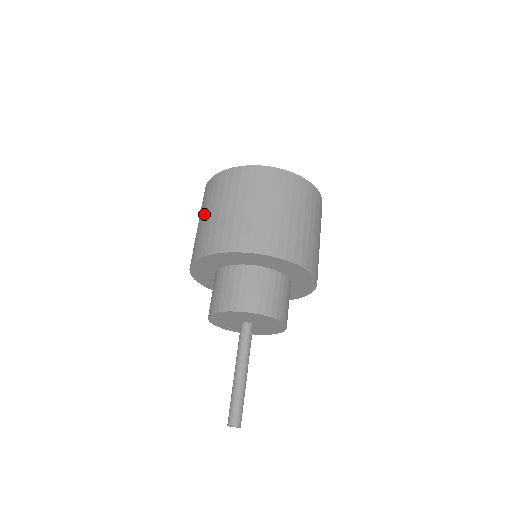
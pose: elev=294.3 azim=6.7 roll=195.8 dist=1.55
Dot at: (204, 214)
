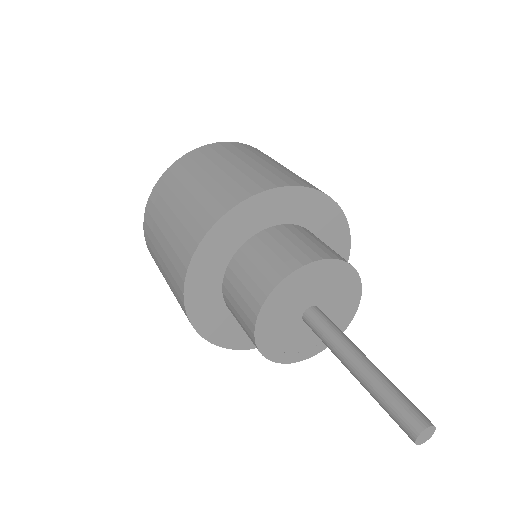
Dot at: occluded
